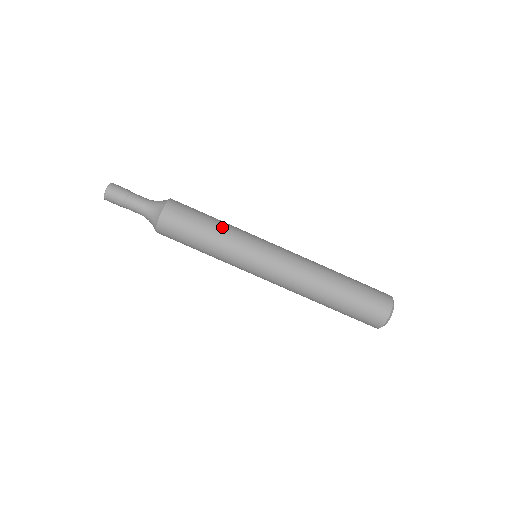
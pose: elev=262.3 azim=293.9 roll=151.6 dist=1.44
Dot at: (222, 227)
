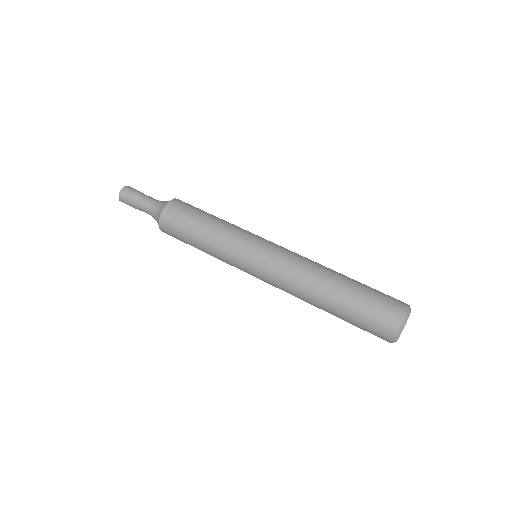
Dot at: occluded
